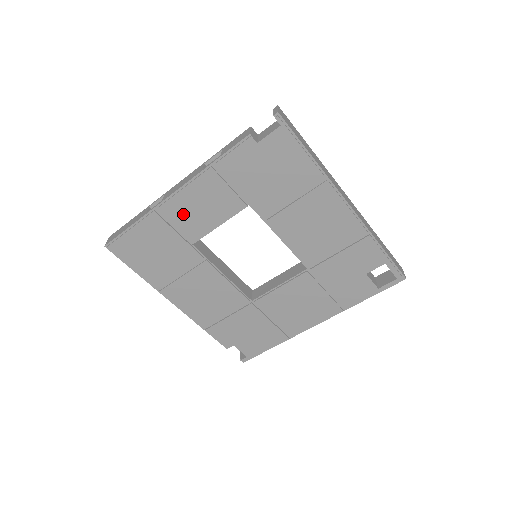
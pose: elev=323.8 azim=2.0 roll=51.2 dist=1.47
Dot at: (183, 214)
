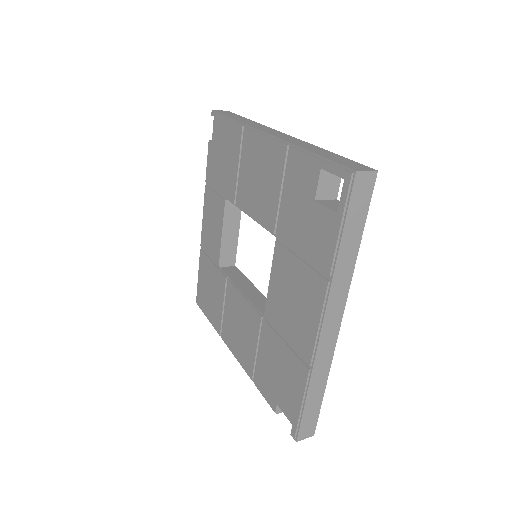
Dot at: (208, 240)
